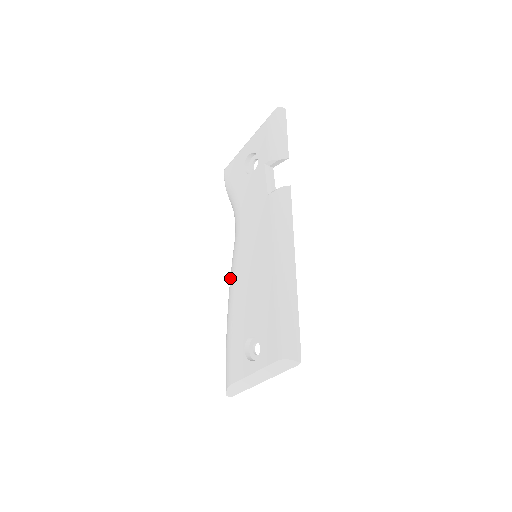
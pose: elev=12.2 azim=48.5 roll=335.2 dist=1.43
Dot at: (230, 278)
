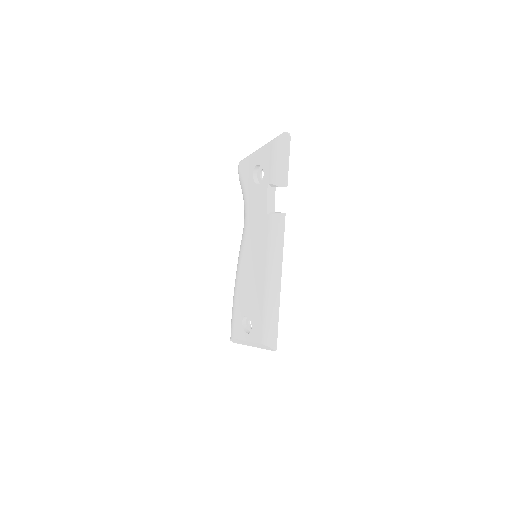
Dot at: (238, 261)
